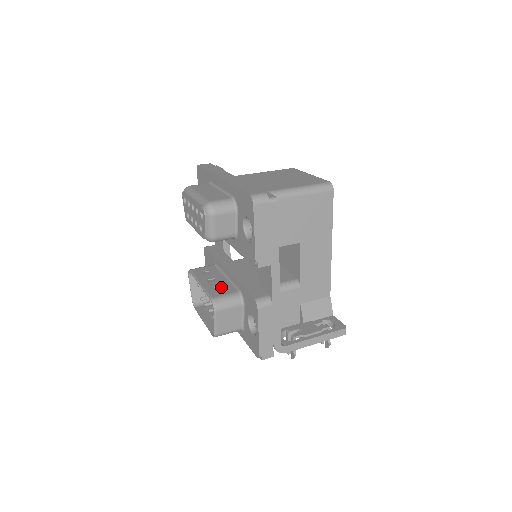
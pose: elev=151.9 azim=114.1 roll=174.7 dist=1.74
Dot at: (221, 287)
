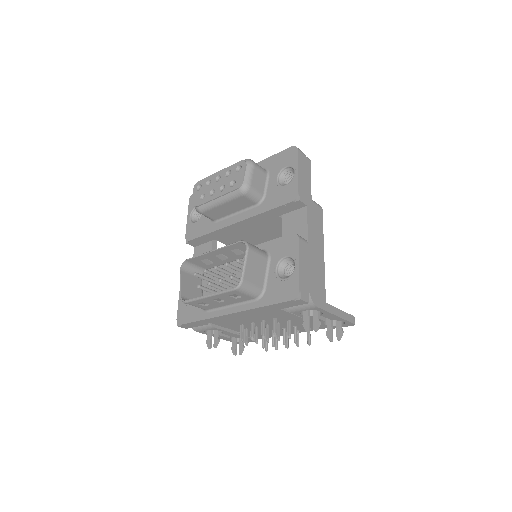
Dot at: (237, 253)
